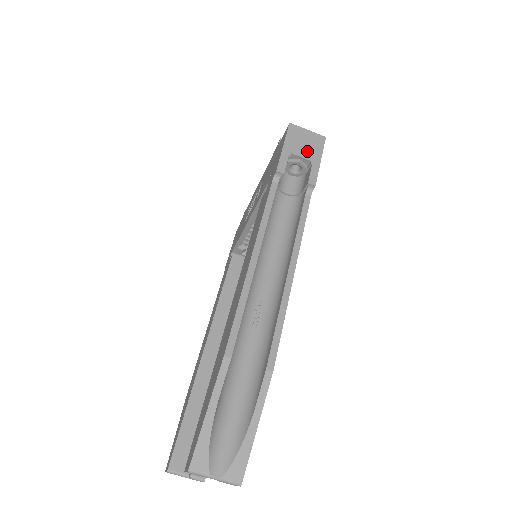
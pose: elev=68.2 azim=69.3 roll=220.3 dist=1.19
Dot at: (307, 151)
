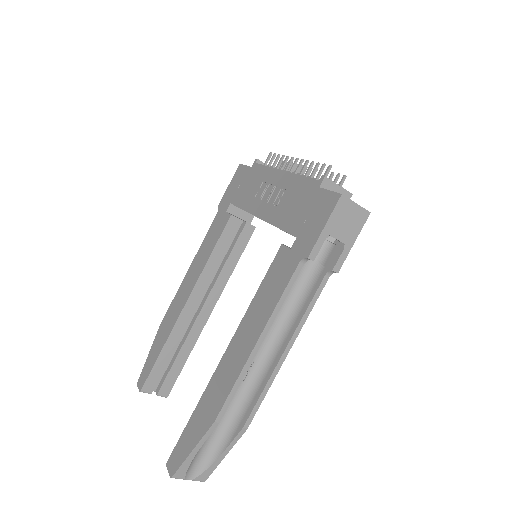
Dot at: (346, 232)
